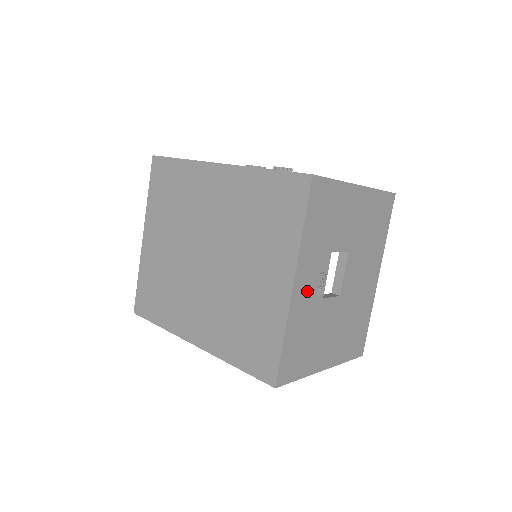
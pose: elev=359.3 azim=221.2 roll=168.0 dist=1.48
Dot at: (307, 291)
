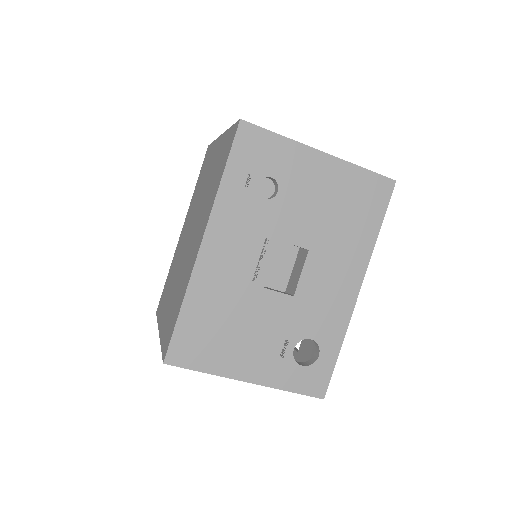
Dot at: occluded
